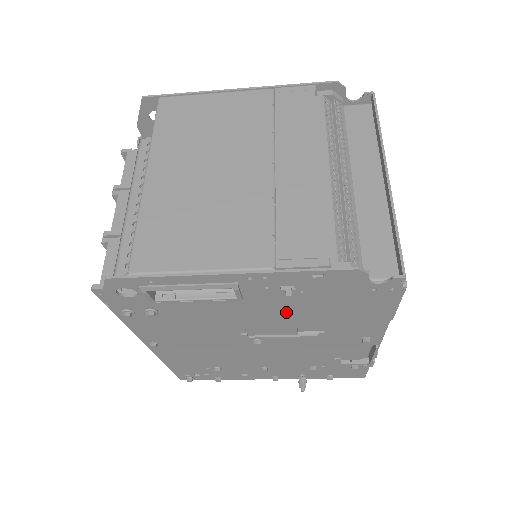
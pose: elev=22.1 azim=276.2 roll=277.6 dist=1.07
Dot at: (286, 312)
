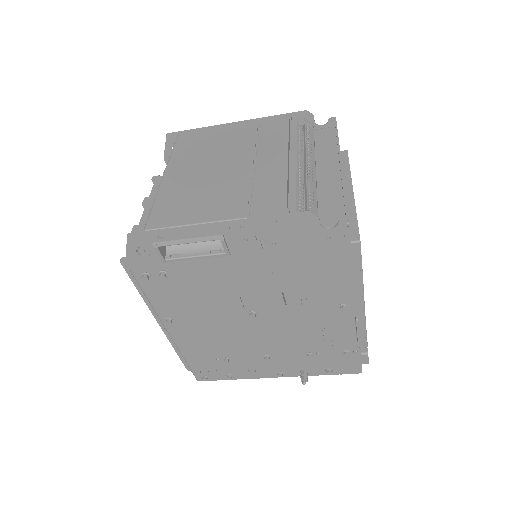
Dot at: (267, 271)
